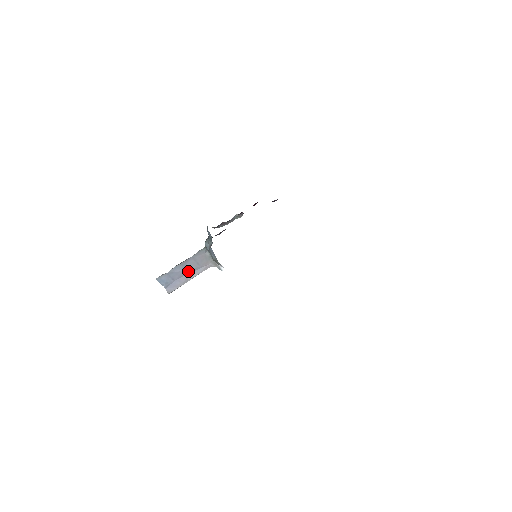
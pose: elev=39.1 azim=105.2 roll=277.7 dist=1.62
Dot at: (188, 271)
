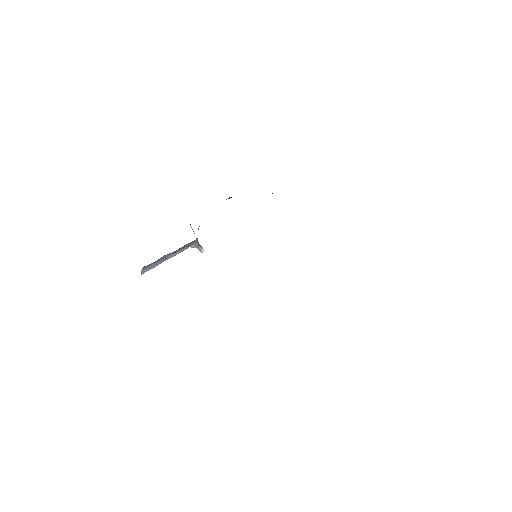
Dot at: (171, 254)
